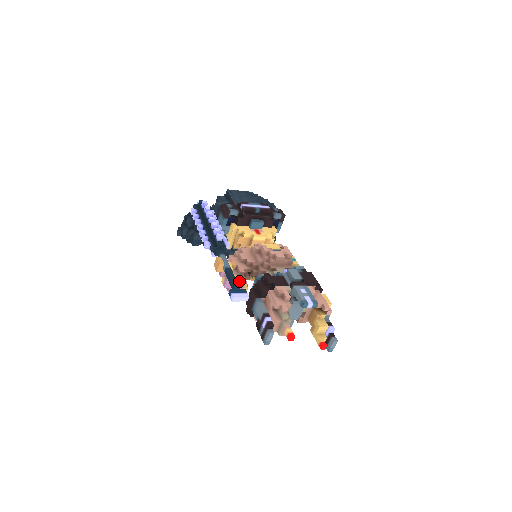
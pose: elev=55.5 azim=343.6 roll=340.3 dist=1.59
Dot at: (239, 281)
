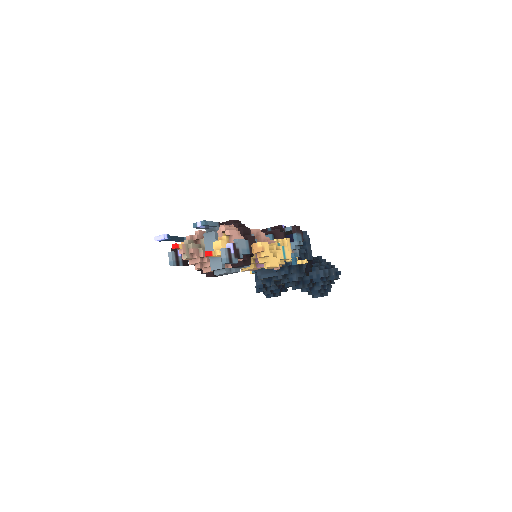
Dot at: occluded
